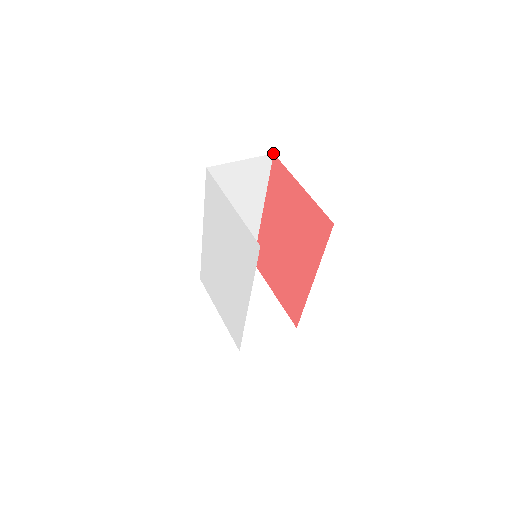
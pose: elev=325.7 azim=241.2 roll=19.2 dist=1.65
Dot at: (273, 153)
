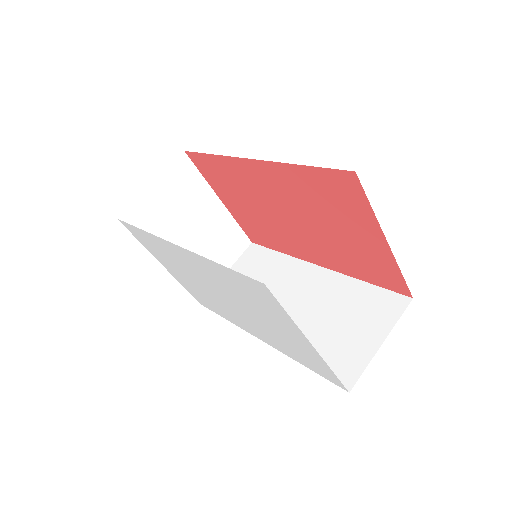
Dot at: occluded
